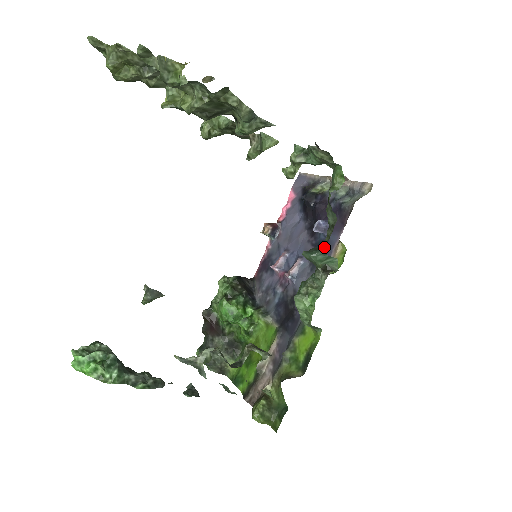
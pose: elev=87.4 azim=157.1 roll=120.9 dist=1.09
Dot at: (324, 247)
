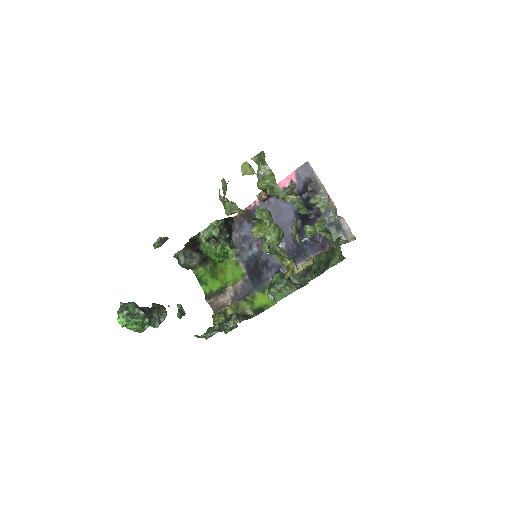
Dot at: (302, 252)
